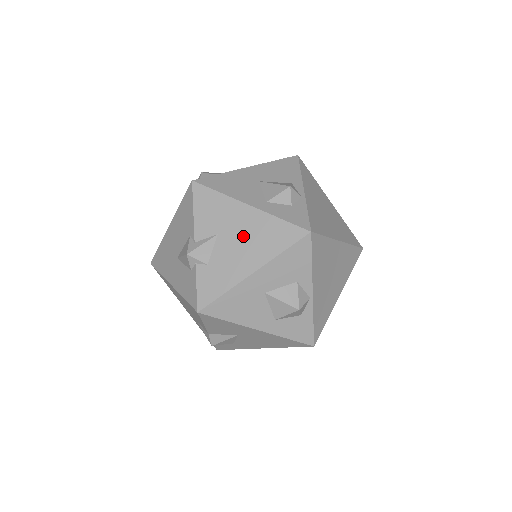
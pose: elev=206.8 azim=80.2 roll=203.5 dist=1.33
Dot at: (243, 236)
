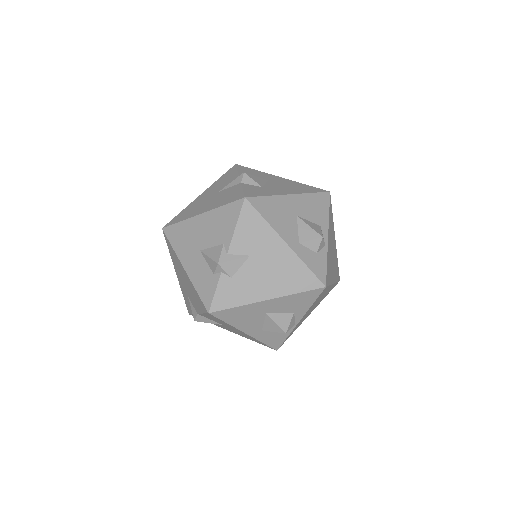
Dot at: (271, 267)
